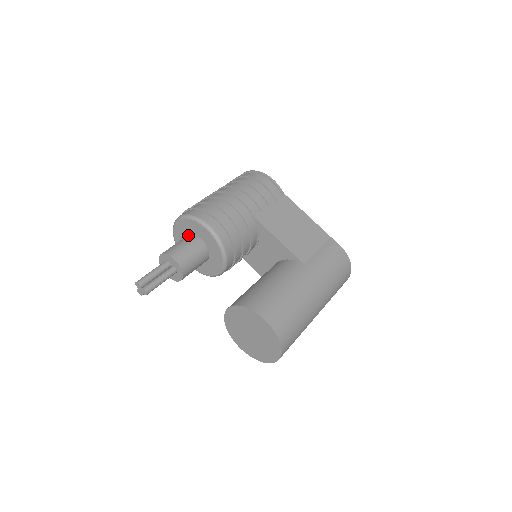
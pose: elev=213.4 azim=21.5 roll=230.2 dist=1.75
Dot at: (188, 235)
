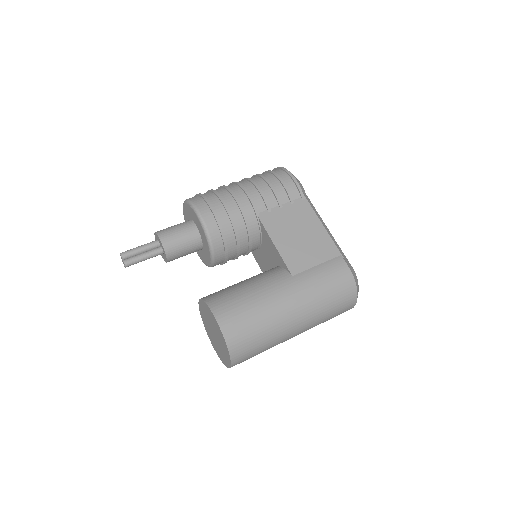
Dot at: (188, 220)
